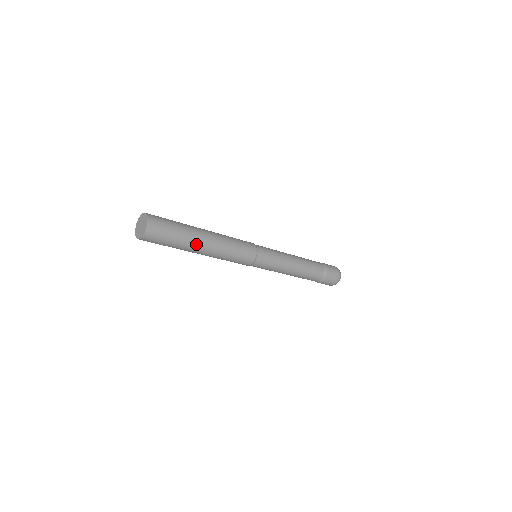
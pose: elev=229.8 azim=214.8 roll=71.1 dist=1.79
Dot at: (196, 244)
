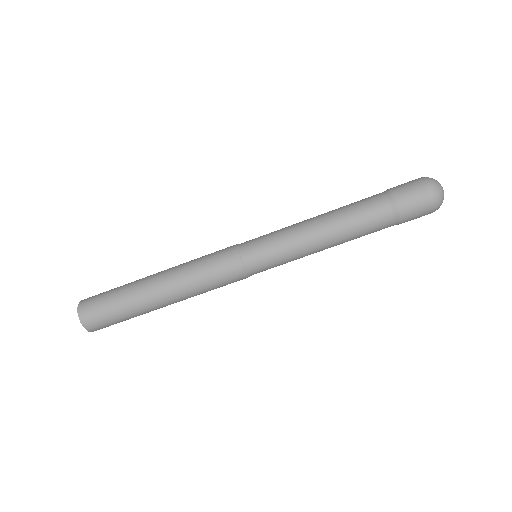
Dot at: (152, 307)
